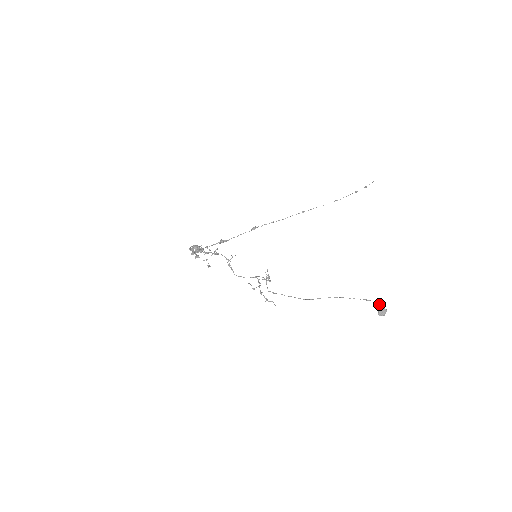
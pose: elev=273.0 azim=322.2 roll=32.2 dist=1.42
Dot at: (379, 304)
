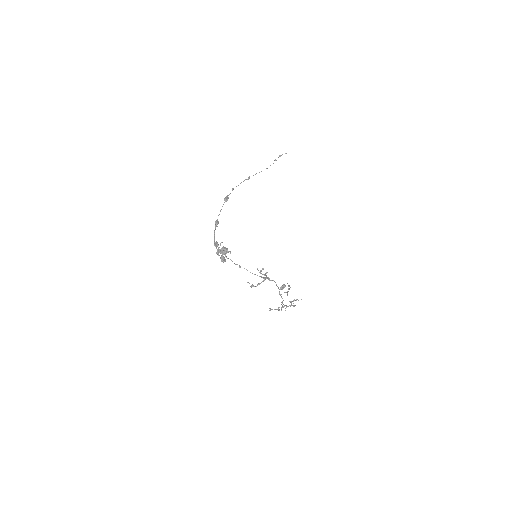
Dot at: occluded
